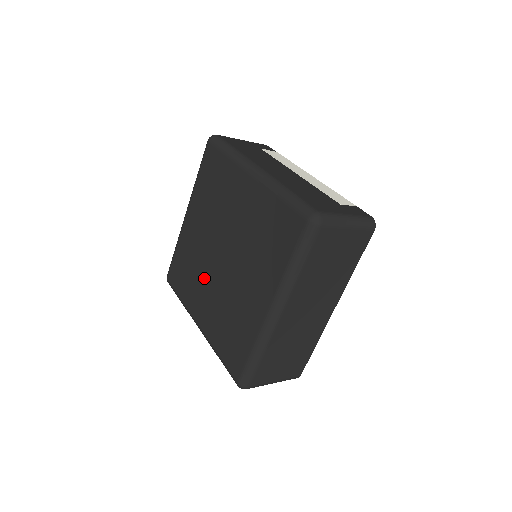
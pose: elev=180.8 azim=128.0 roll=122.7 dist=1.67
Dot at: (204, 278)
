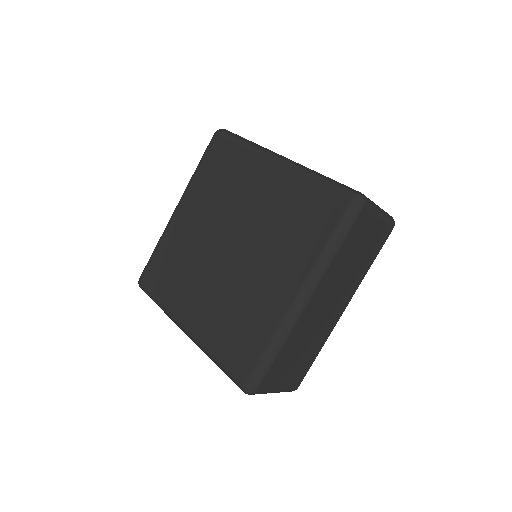
Dot at: (199, 274)
